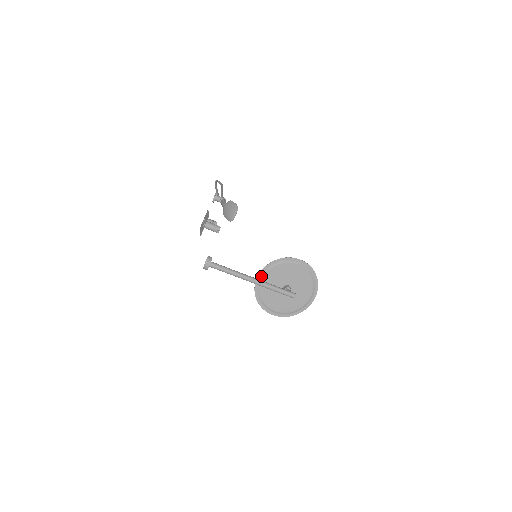
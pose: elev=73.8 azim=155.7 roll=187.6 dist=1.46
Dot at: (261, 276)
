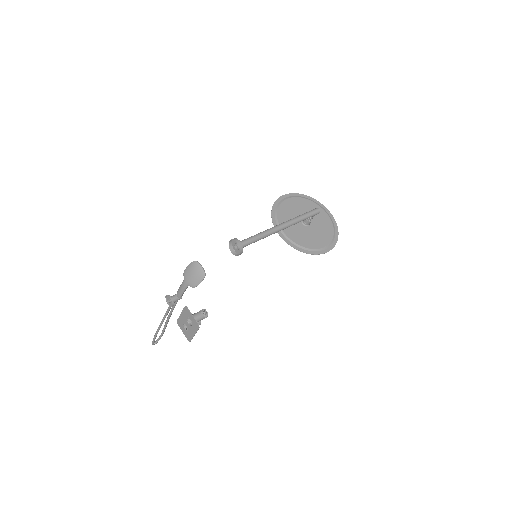
Dot at: (280, 232)
